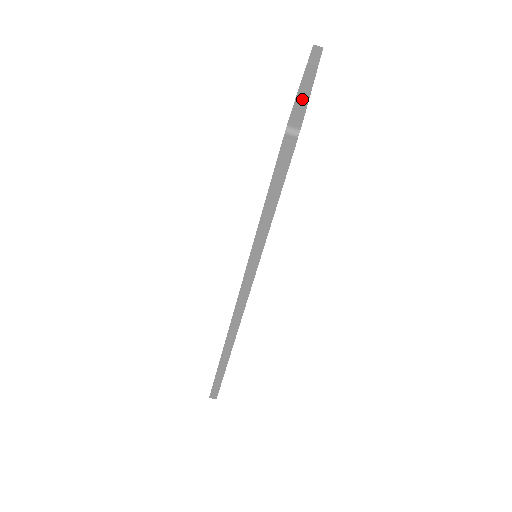
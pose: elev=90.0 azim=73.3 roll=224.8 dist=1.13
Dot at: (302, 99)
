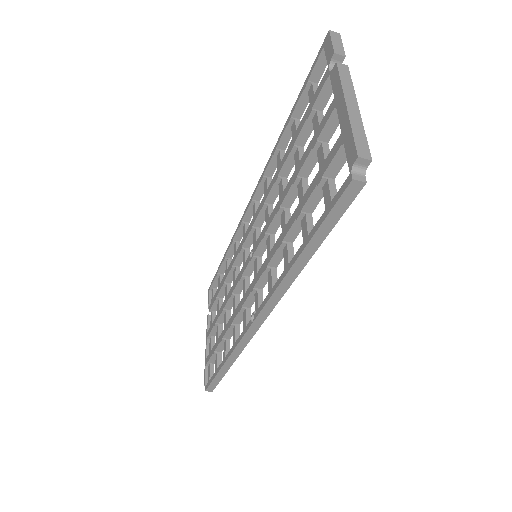
Dot at: (356, 123)
